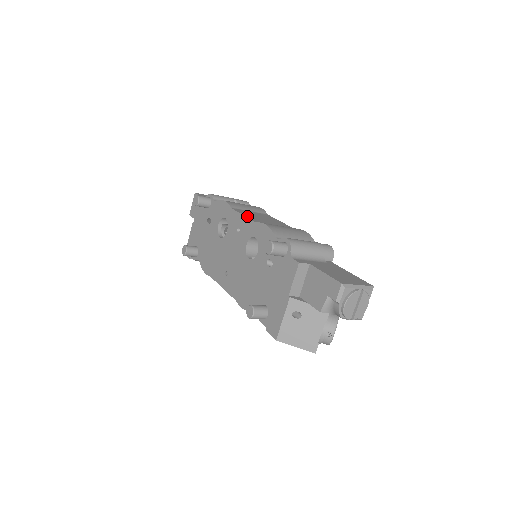
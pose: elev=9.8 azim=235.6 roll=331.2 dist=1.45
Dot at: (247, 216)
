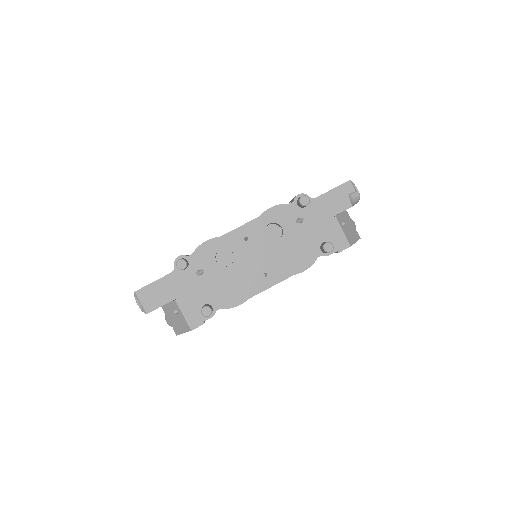
Dot at: (243, 225)
